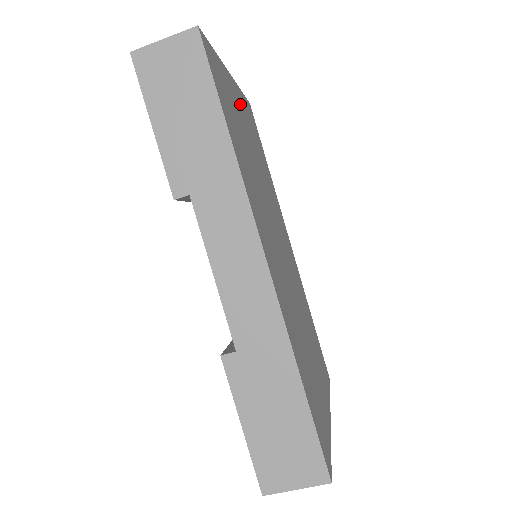
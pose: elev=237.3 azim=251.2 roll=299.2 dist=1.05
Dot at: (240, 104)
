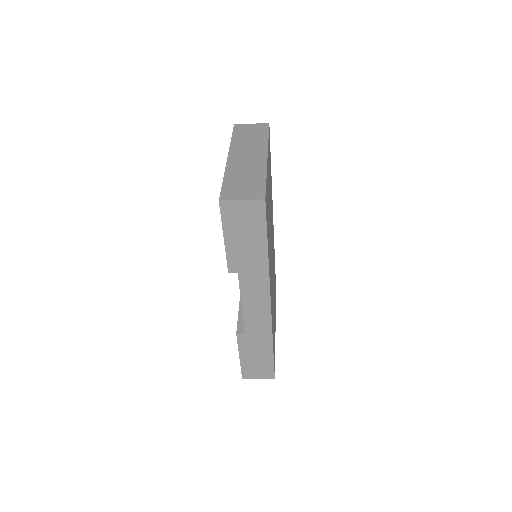
Dot at: (268, 170)
